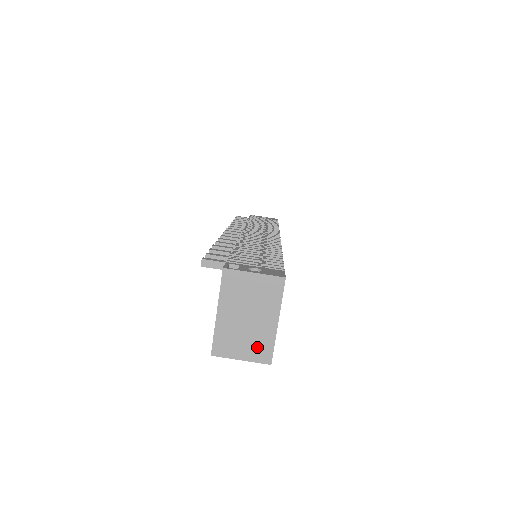
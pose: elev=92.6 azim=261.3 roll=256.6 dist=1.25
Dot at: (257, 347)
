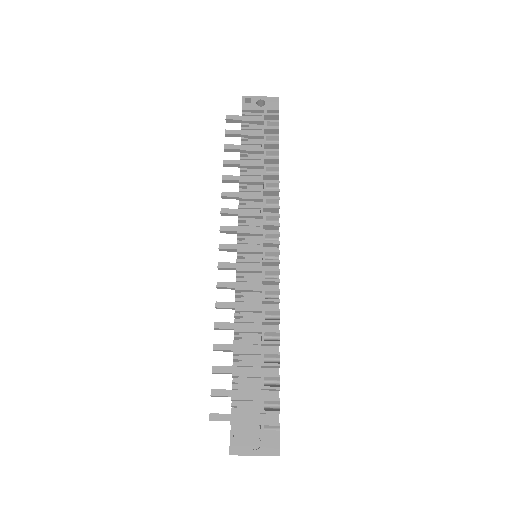
Dot at: occluded
